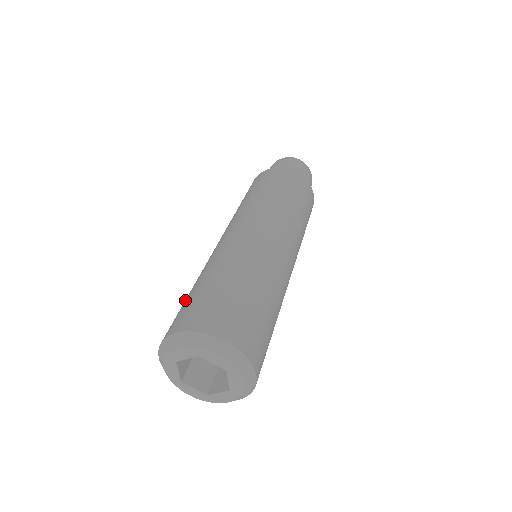
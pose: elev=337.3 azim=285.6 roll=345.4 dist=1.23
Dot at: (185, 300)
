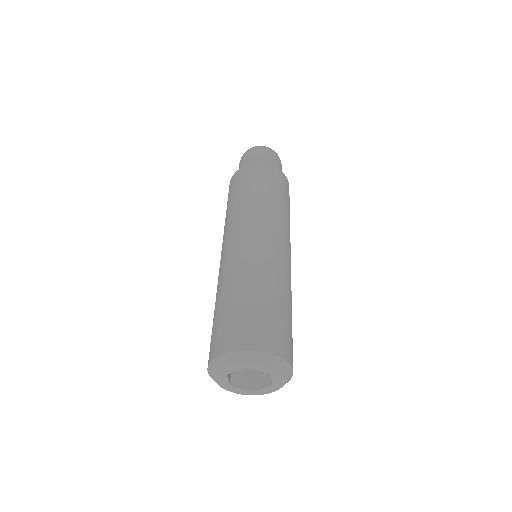
Dot at: (216, 317)
